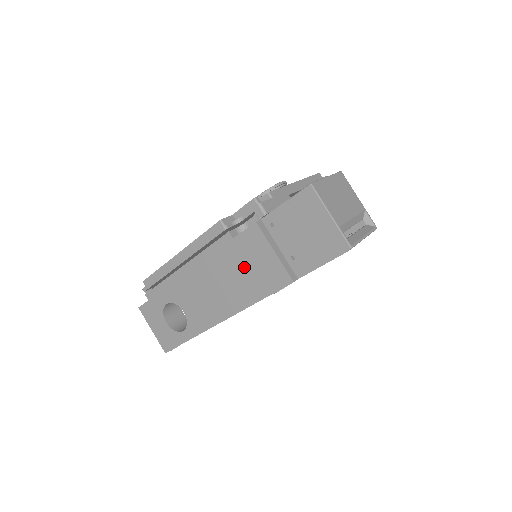
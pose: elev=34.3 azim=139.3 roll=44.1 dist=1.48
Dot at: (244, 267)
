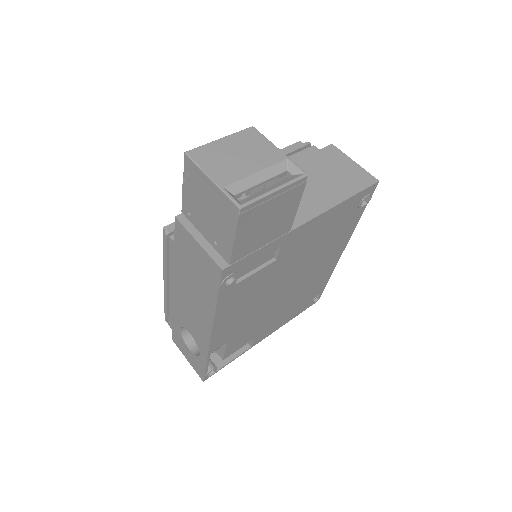
Dot at: (192, 269)
